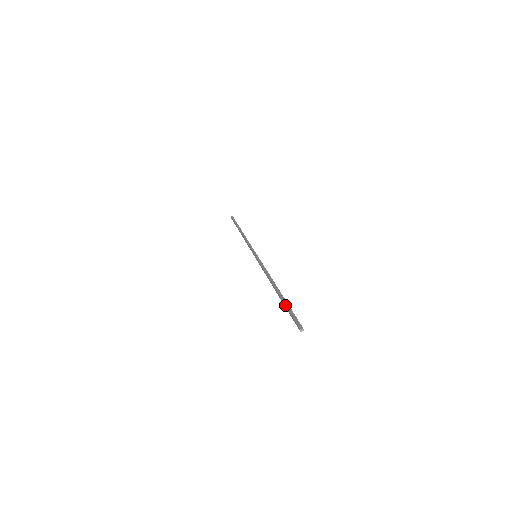
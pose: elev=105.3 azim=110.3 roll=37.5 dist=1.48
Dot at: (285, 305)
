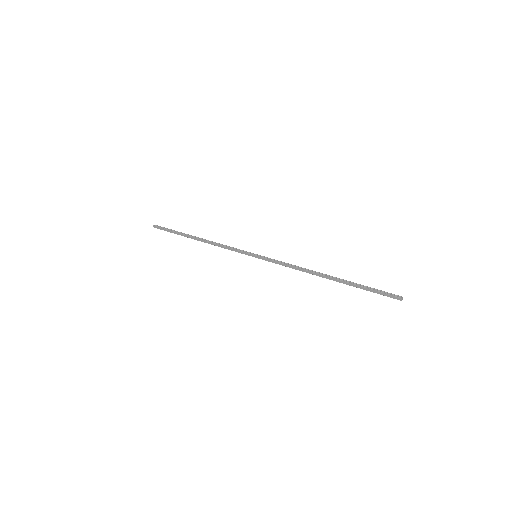
Dot at: (360, 286)
